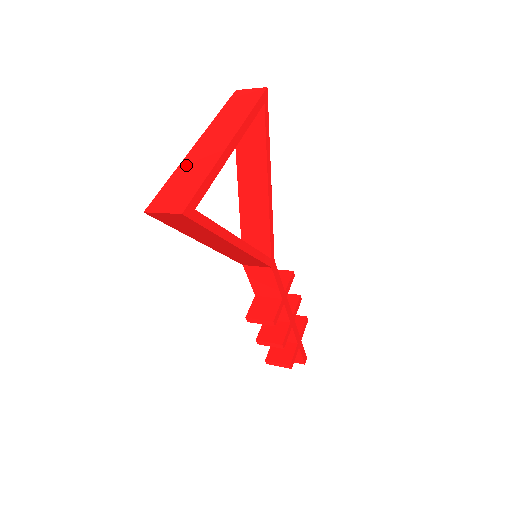
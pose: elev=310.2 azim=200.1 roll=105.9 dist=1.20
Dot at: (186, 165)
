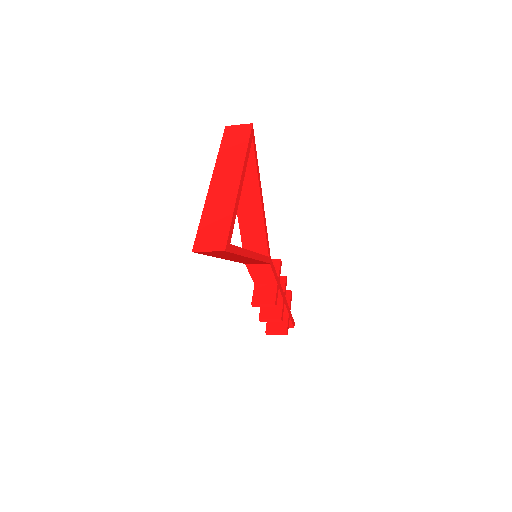
Dot at: (210, 206)
